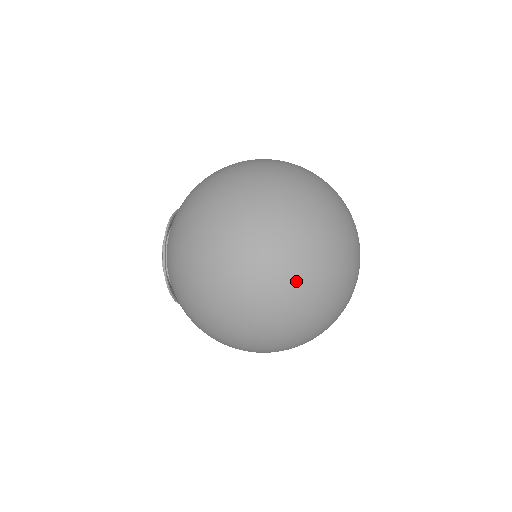
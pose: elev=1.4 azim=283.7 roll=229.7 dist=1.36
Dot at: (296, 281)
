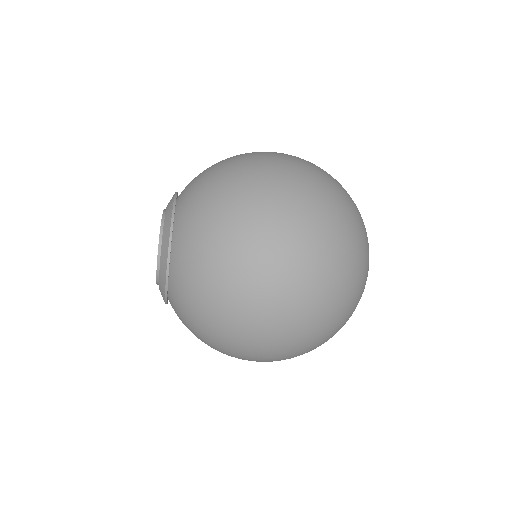
Dot at: (328, 325)
